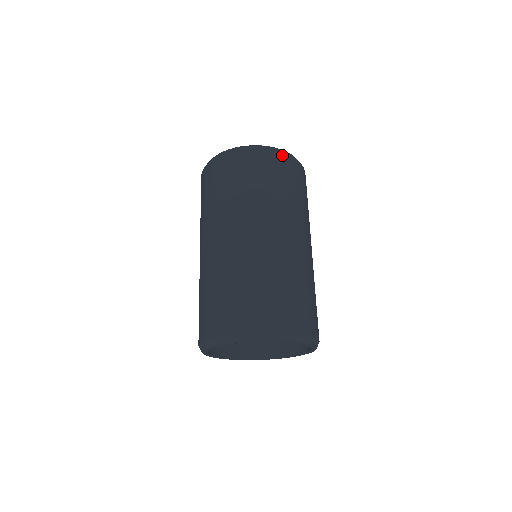
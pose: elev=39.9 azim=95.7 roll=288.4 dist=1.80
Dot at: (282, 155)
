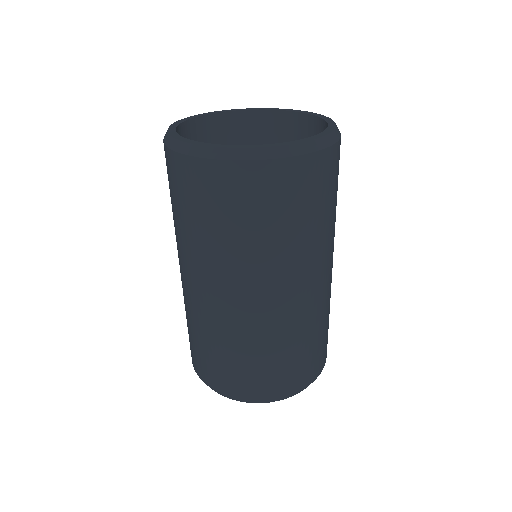
Dot at: (306, 160)
